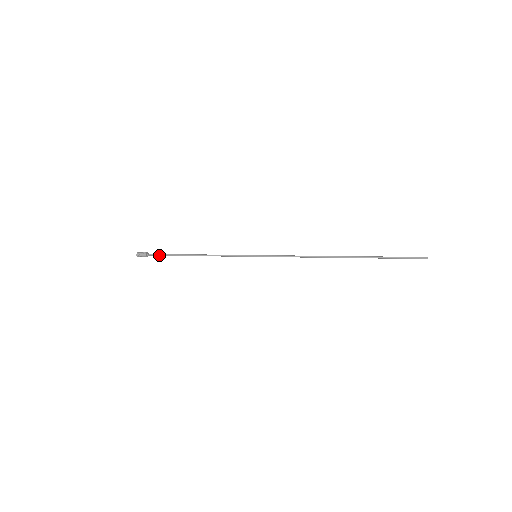
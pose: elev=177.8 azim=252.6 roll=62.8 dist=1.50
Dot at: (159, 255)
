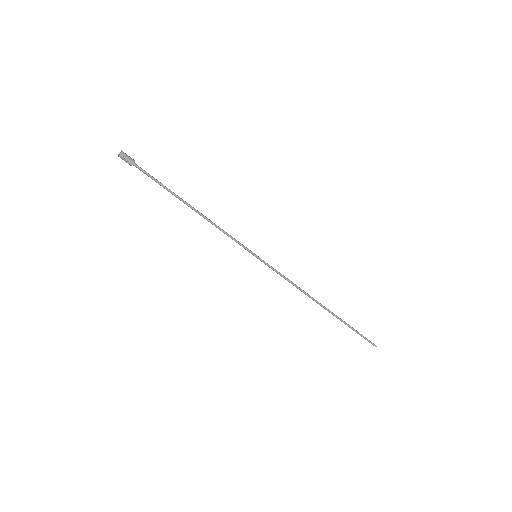
Dot at: (150, 175)
